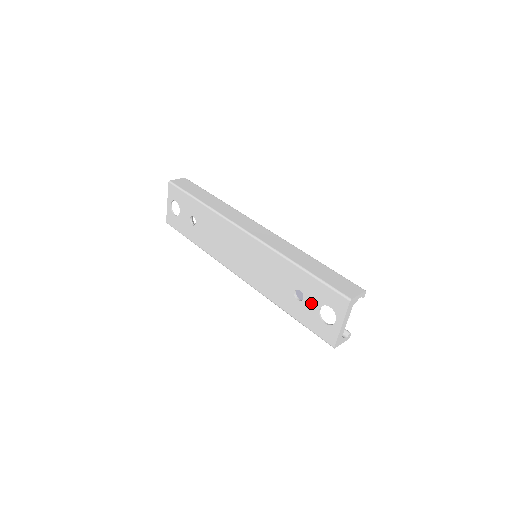
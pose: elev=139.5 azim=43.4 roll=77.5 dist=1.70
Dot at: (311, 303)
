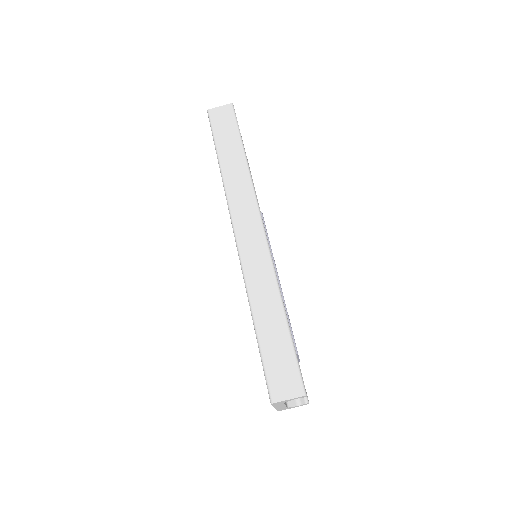
Dot at: occluded
